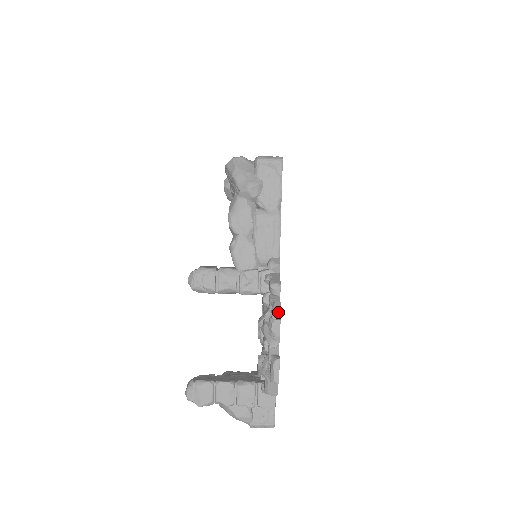
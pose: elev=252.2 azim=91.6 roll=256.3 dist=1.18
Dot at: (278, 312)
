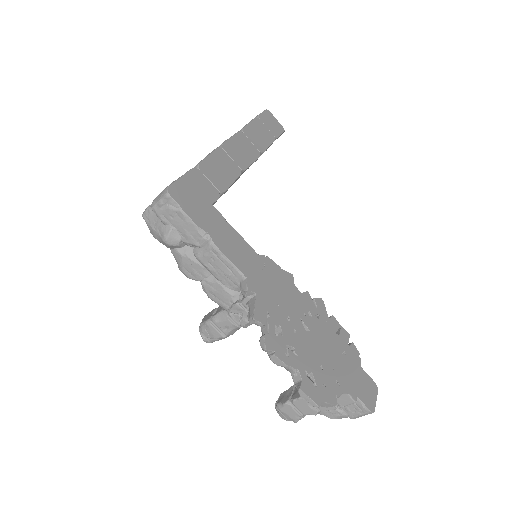
Dot at: (265, 351)
